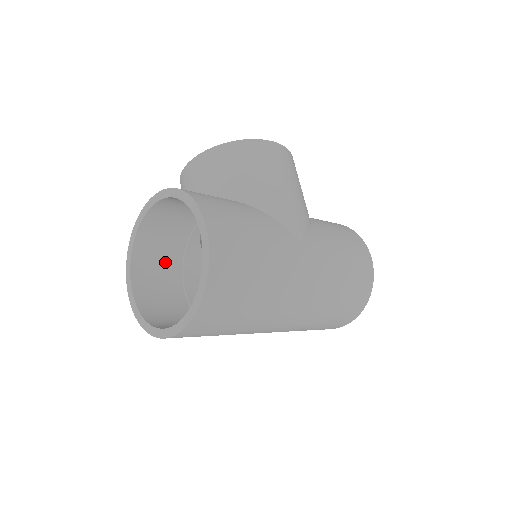
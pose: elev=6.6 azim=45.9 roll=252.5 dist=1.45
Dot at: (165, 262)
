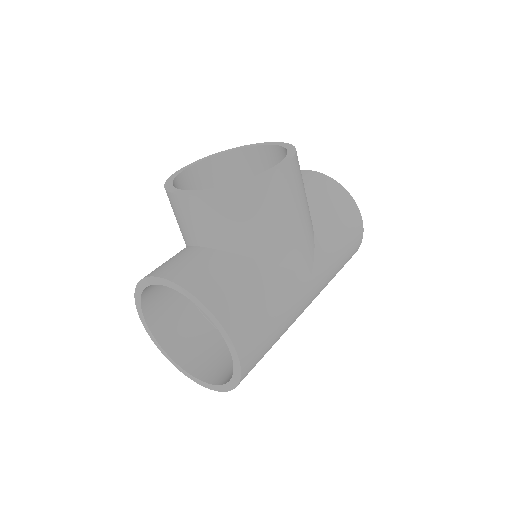
Dot at: occluded
